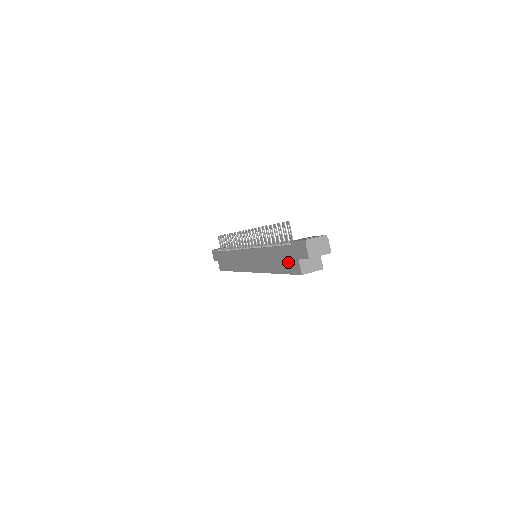
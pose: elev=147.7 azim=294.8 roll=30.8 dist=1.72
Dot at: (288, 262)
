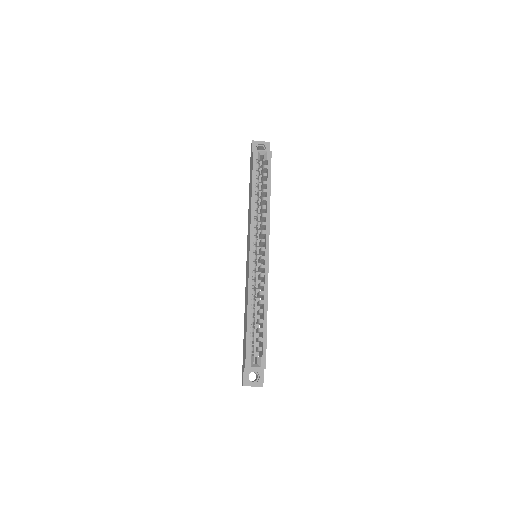
Dot at: (251, 170)
